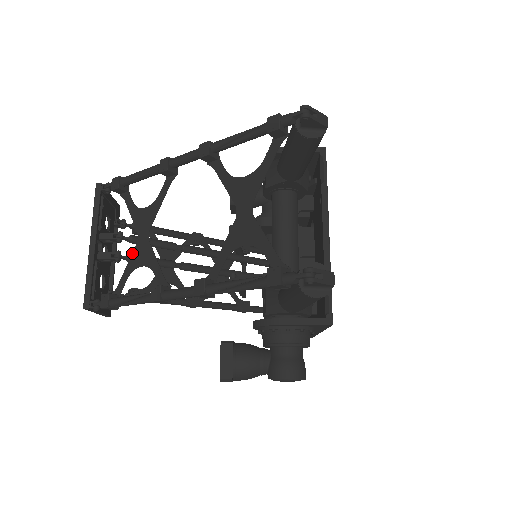
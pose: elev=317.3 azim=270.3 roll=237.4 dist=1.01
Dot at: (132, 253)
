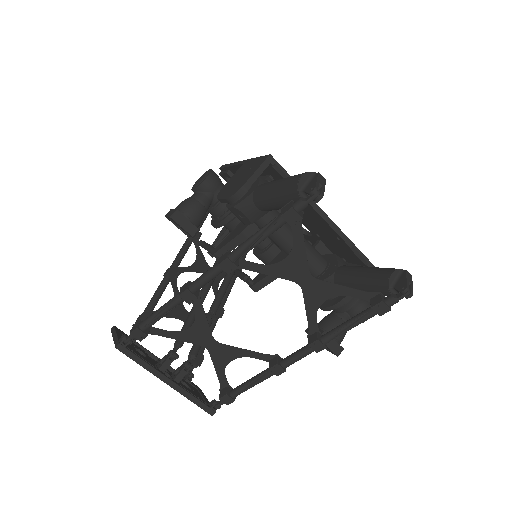
Dot at: (211, 359)
